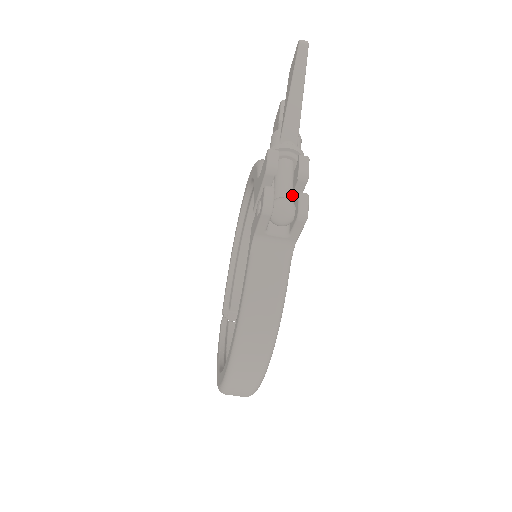
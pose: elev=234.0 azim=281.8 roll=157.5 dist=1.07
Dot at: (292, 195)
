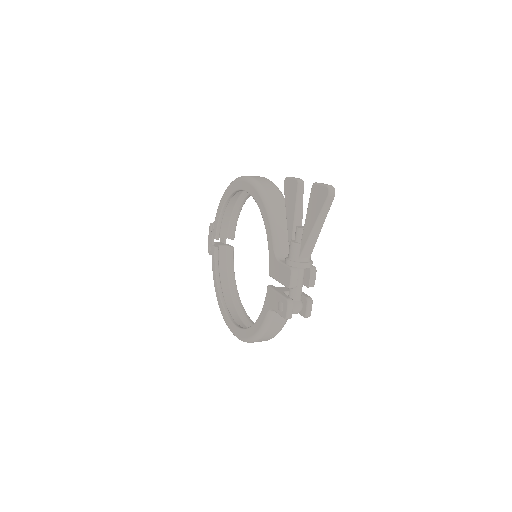
Dot at: (301, 294)
